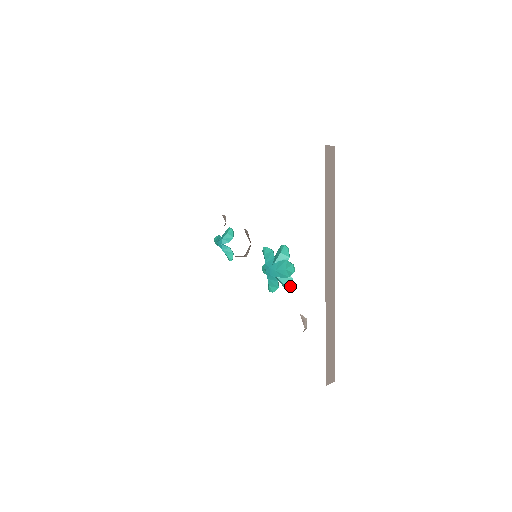
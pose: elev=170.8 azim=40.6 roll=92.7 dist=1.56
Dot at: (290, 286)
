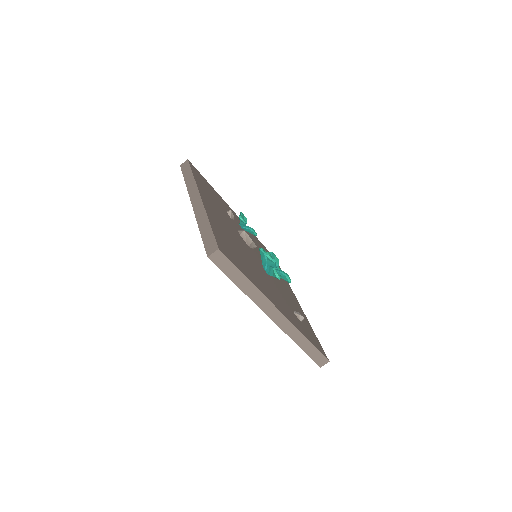
Dot at: (287, 281)
